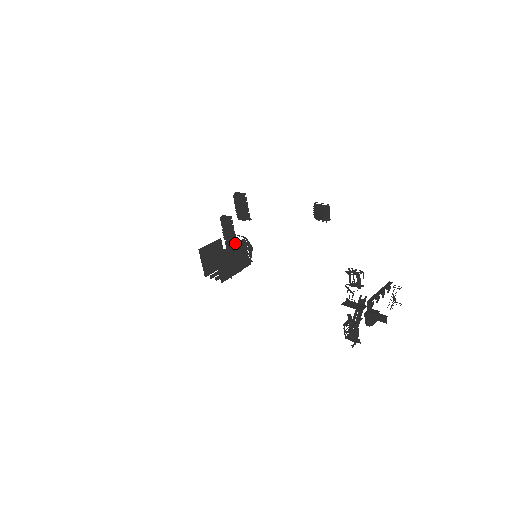
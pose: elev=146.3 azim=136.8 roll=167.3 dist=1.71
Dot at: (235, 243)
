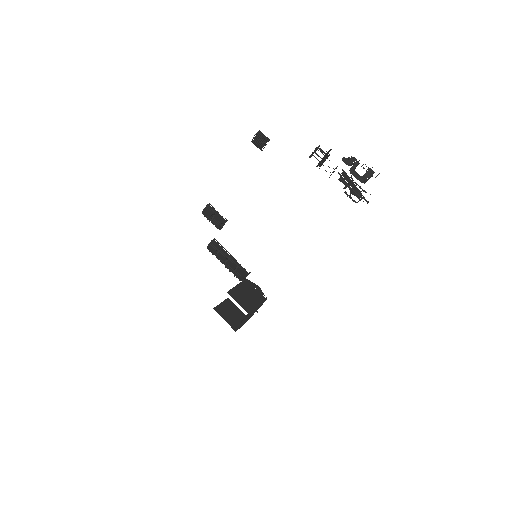
Dot at: (232, 258)
